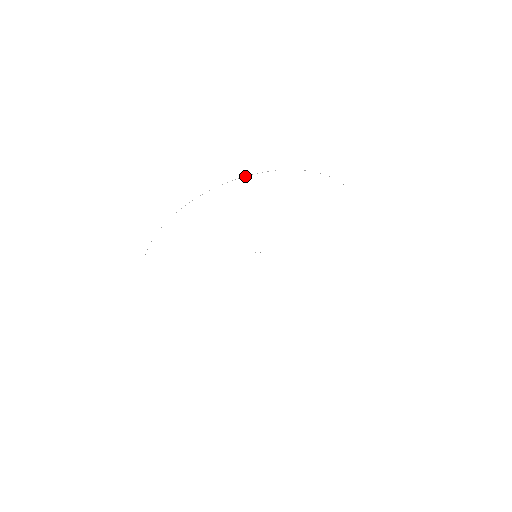
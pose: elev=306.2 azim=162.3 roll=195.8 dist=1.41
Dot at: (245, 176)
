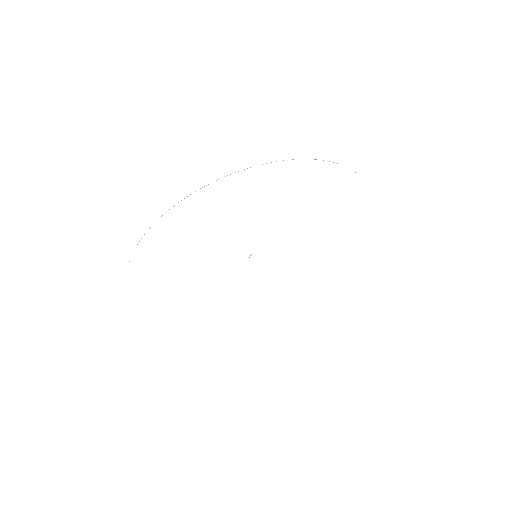
Dot at: occluded
